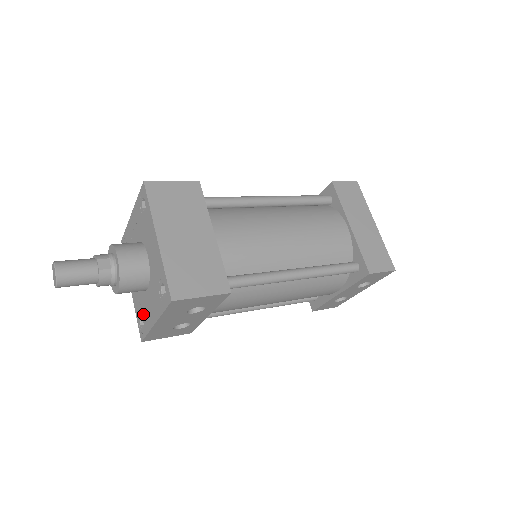
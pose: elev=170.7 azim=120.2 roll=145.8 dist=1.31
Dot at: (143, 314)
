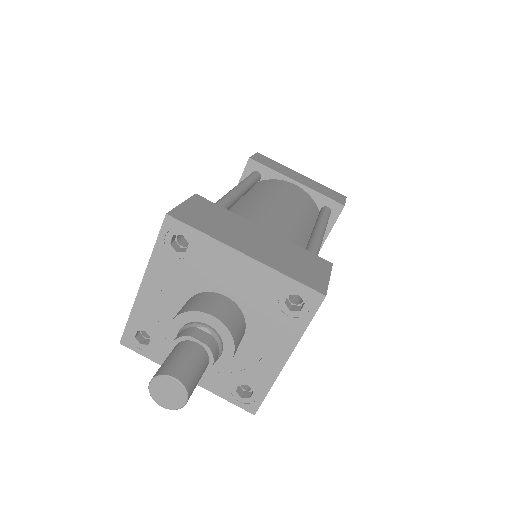
Dot at: (245, 377)
